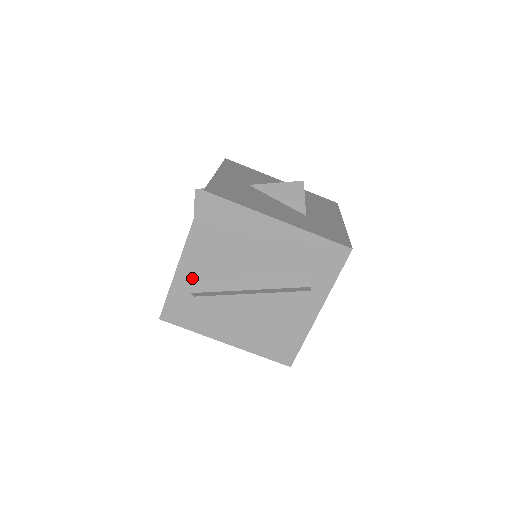
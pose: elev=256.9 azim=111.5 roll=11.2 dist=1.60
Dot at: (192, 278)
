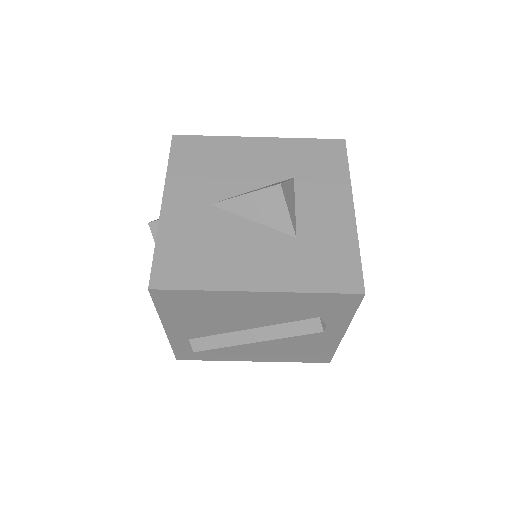
Dot at: (188, 338)
